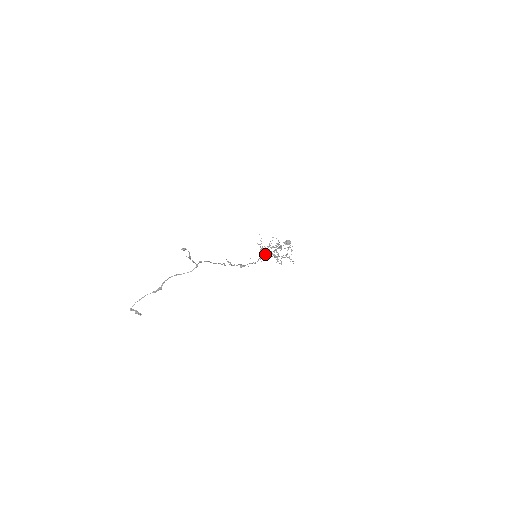
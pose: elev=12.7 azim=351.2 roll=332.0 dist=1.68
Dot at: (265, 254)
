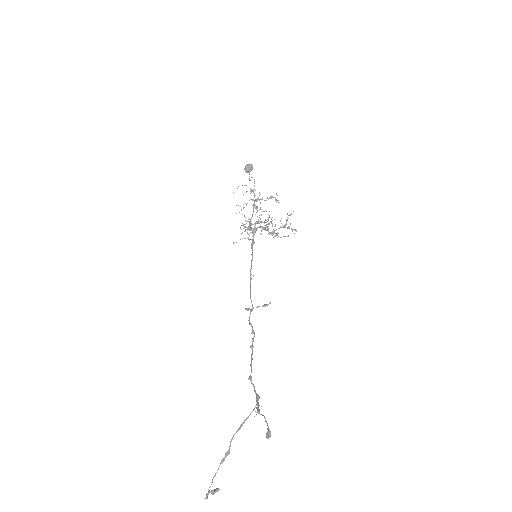
Dot at: (254, 233)
